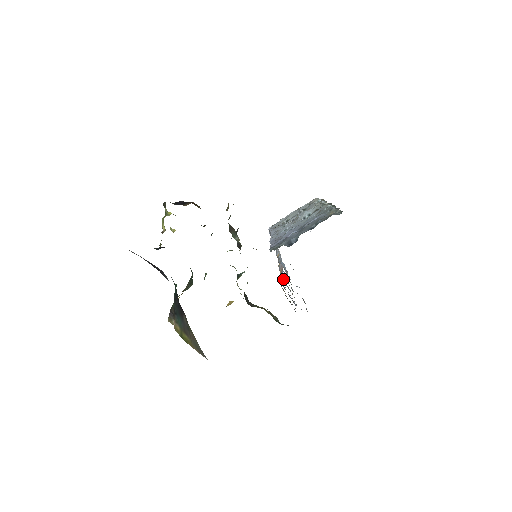
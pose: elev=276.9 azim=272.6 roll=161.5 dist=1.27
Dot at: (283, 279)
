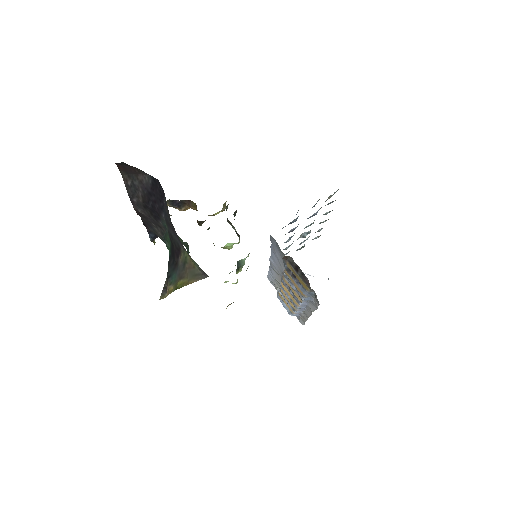
Dot at: occluded
